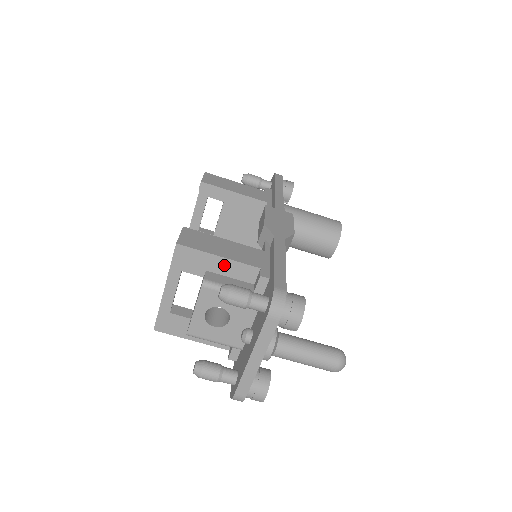
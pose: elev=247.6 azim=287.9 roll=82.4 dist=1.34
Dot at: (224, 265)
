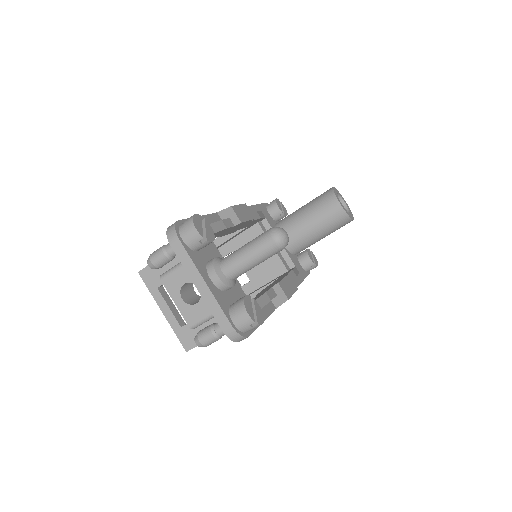
Dot at: occluded
